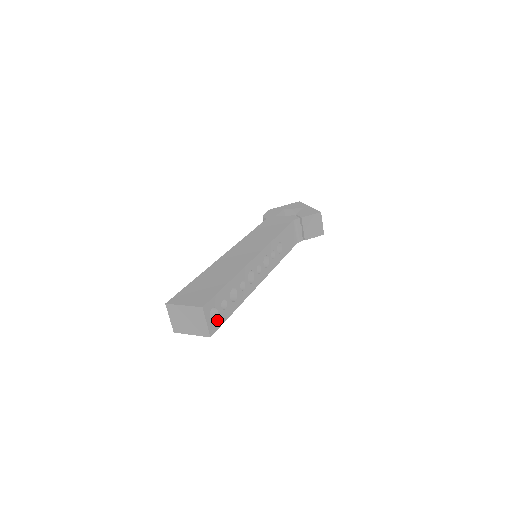
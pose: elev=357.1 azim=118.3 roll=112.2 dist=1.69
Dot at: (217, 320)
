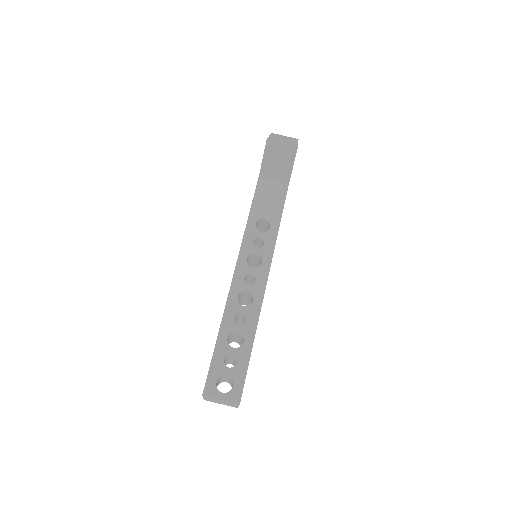
Dot at: (234, 382)
